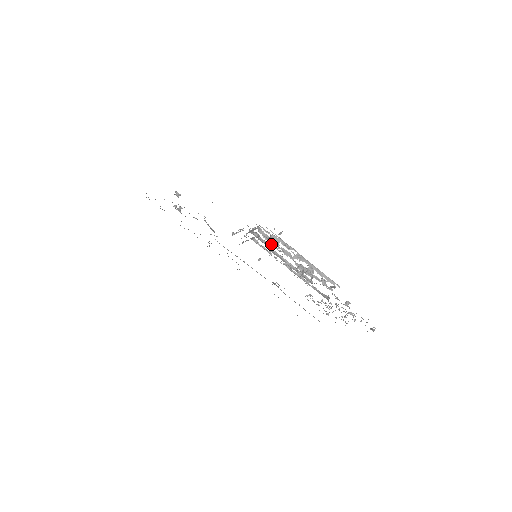
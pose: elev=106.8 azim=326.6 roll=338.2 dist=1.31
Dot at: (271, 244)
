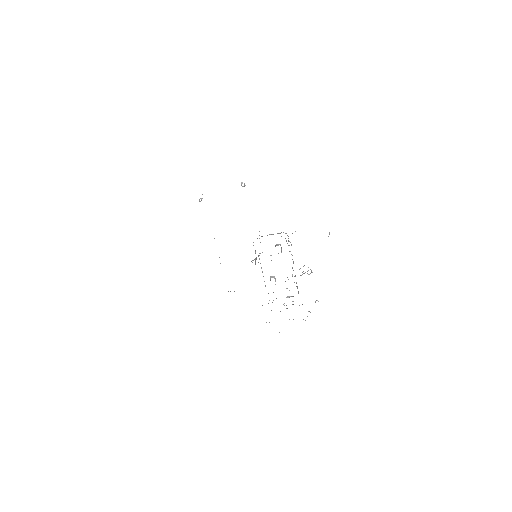
Dot at: (291, 245)
